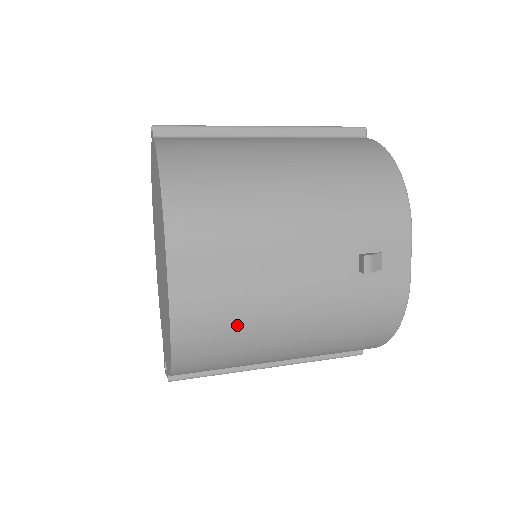
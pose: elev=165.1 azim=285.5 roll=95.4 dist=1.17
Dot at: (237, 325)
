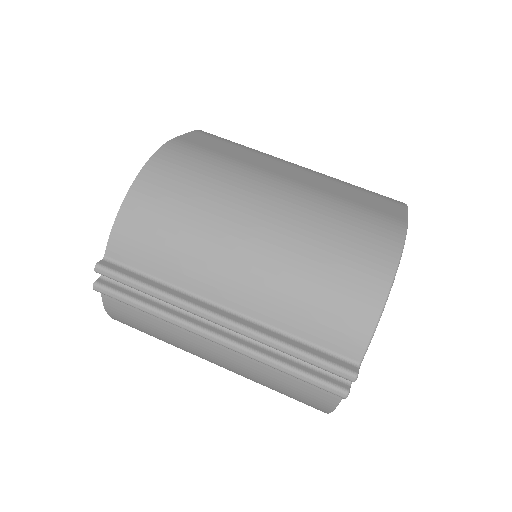
Dot at: occluded
